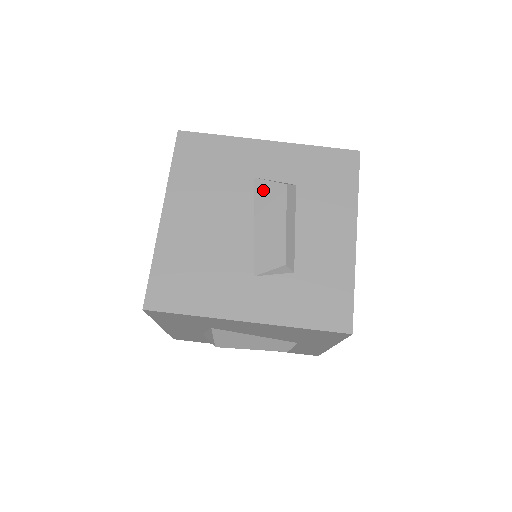
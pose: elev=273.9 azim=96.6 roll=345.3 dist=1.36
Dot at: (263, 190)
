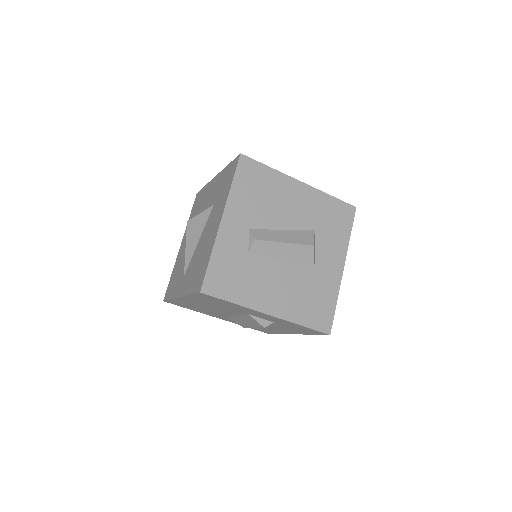
Dot at: (250, 318)
